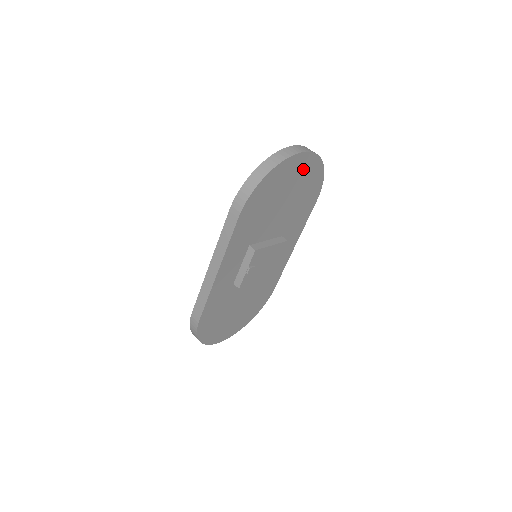
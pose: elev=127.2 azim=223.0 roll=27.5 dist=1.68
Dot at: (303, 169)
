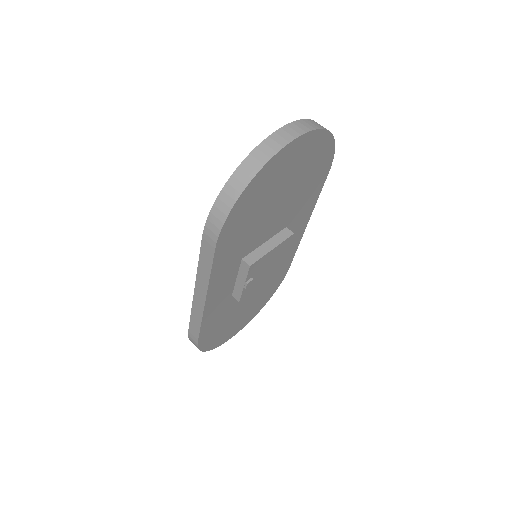
Dot at: (300, 154)
